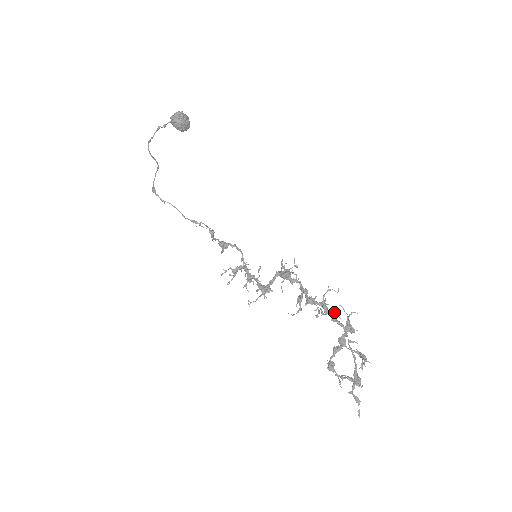
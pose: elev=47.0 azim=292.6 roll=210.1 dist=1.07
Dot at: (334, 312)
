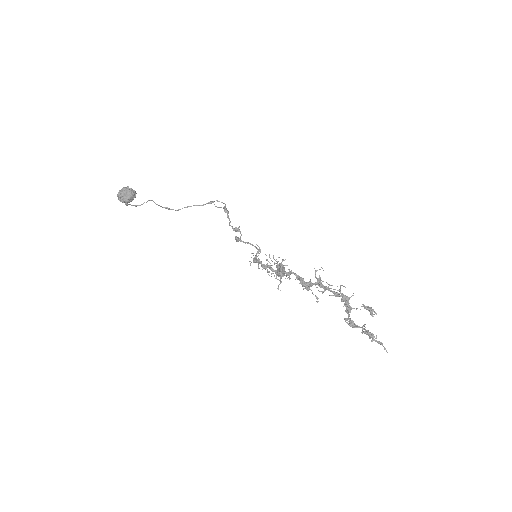
Dot at: (330, 285)
